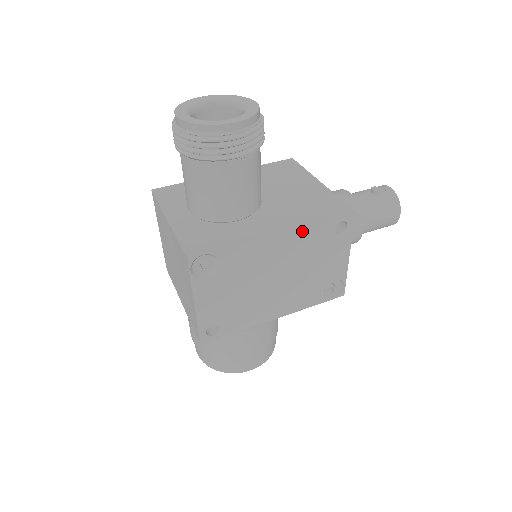
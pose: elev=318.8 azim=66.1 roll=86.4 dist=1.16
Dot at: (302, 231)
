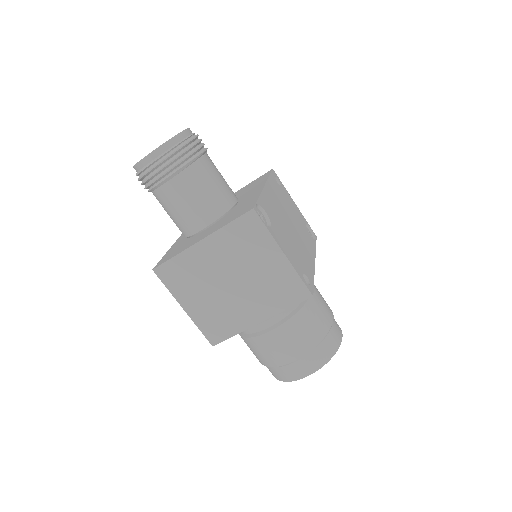
Dot at: (270, 184)
